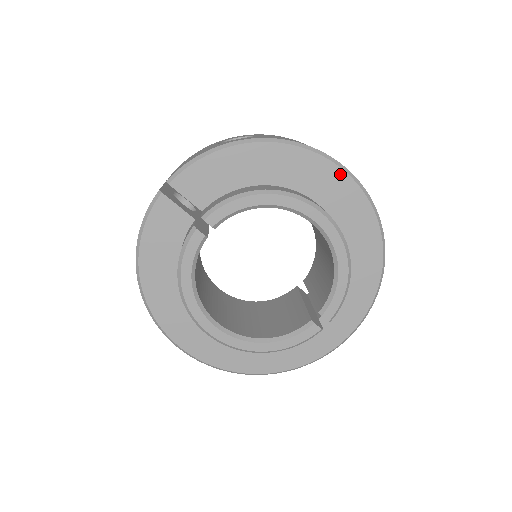
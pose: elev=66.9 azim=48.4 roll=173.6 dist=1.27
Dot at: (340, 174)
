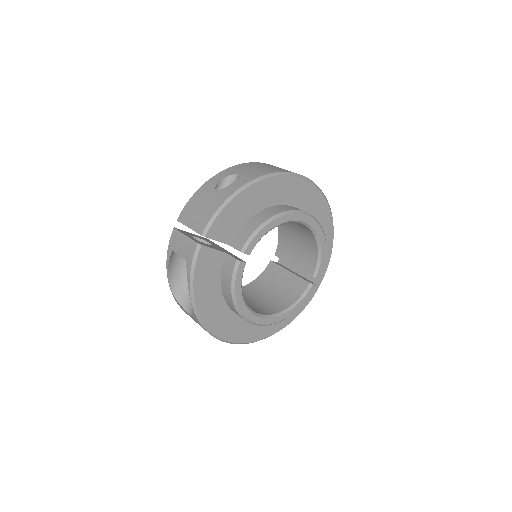
Dot at: (304, 183)
